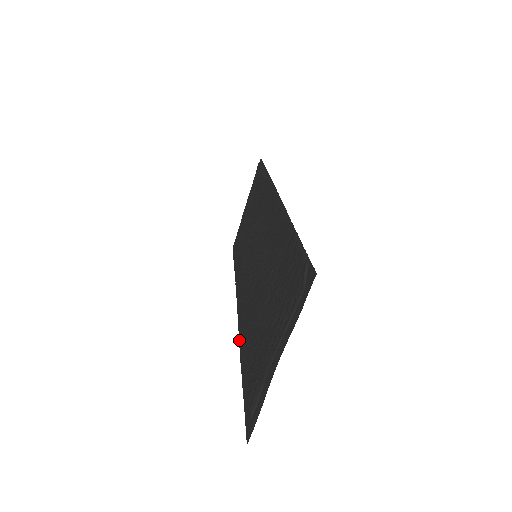
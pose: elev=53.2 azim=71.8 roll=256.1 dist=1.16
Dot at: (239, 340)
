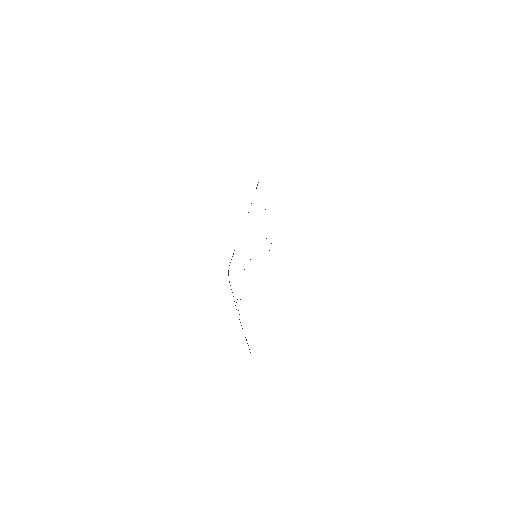
Dot at: occluded
